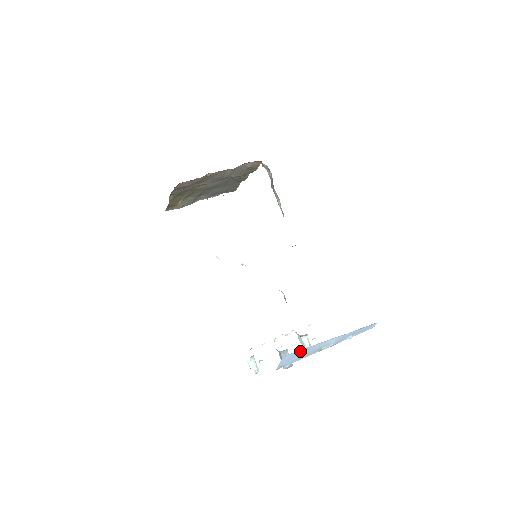
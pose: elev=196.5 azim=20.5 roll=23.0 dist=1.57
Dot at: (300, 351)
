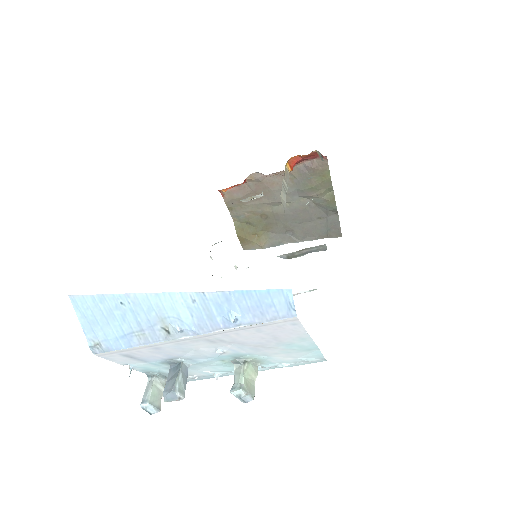
Dot at: (106, 302)
